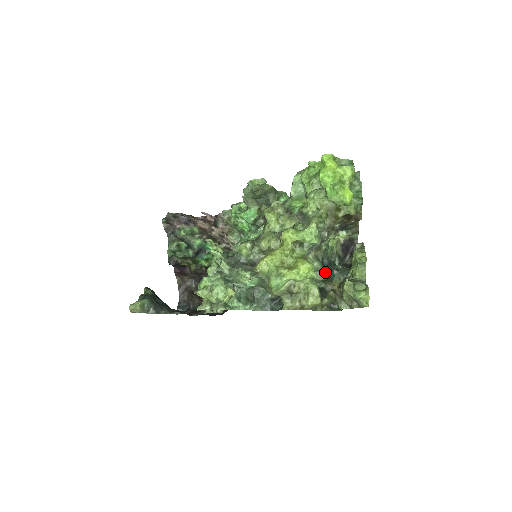
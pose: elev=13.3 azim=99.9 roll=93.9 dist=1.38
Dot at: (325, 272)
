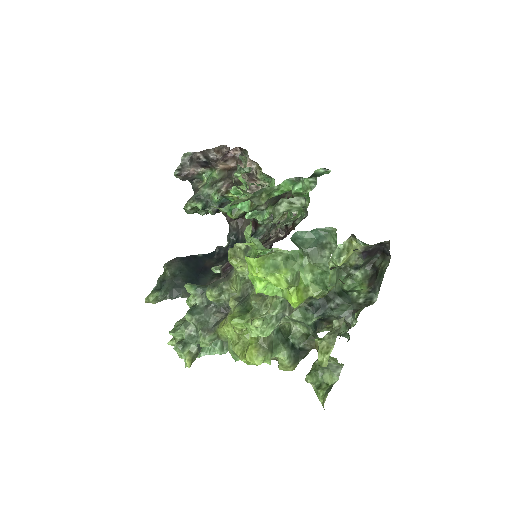
Dot at: (312, 320)
